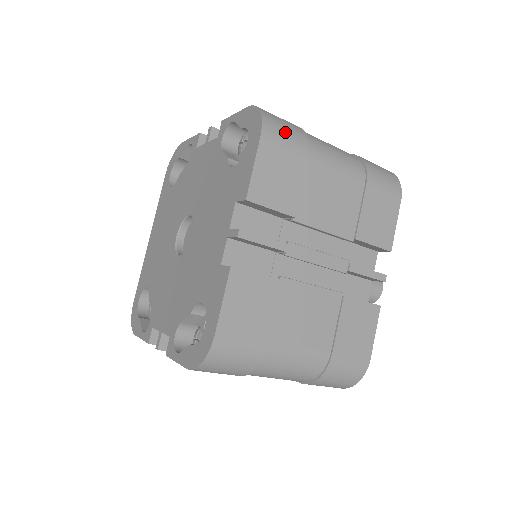
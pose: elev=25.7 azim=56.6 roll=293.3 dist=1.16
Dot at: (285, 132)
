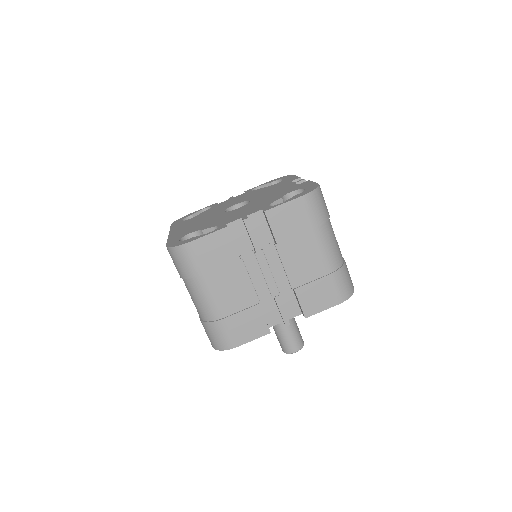
Dot at: occluded
